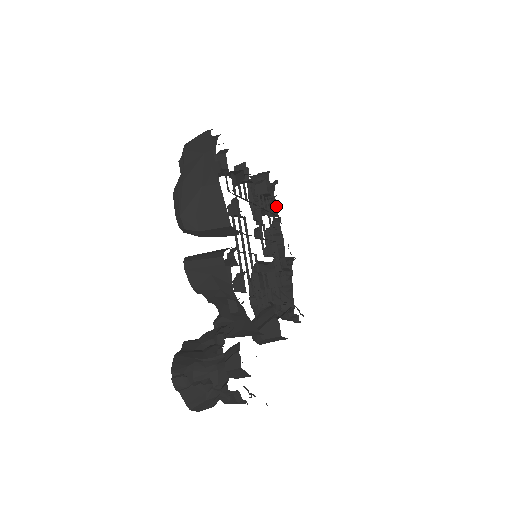
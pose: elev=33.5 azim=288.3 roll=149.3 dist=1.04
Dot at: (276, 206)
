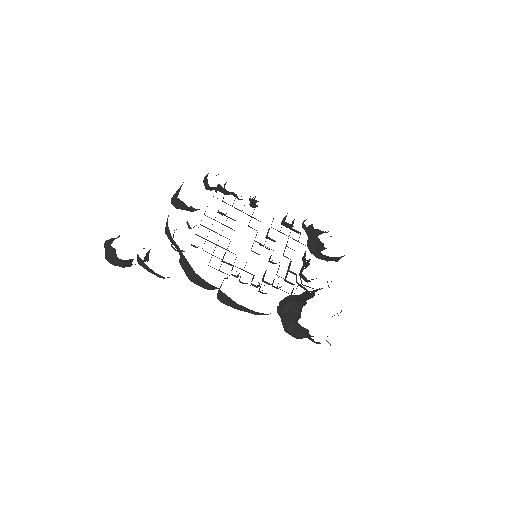
Dot at: occluded
